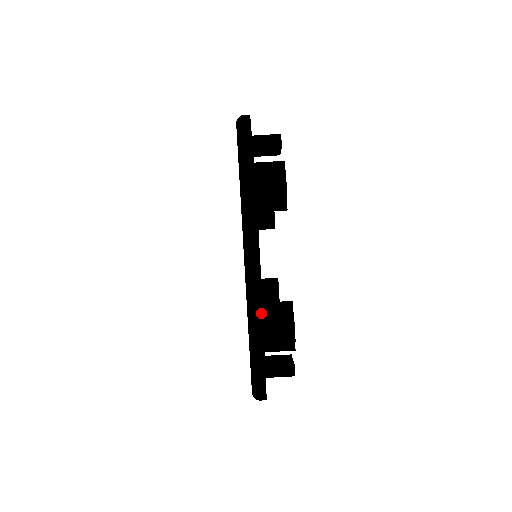
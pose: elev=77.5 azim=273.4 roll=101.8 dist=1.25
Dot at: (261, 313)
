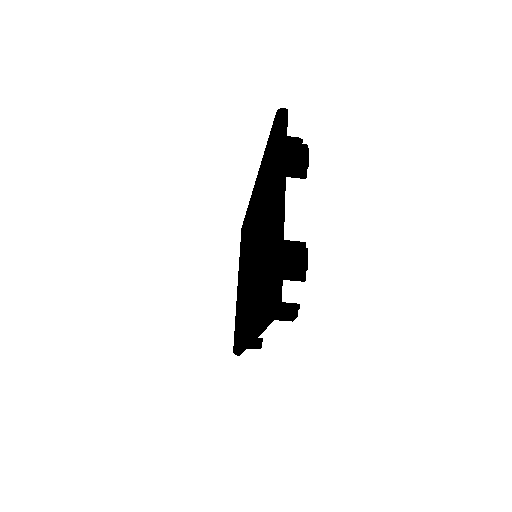
Dot at: (283, 240)
